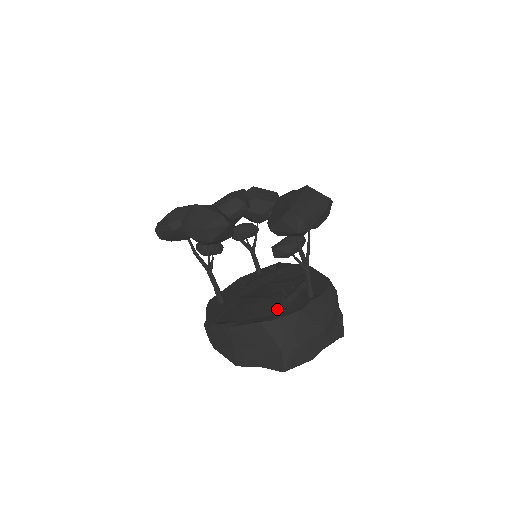
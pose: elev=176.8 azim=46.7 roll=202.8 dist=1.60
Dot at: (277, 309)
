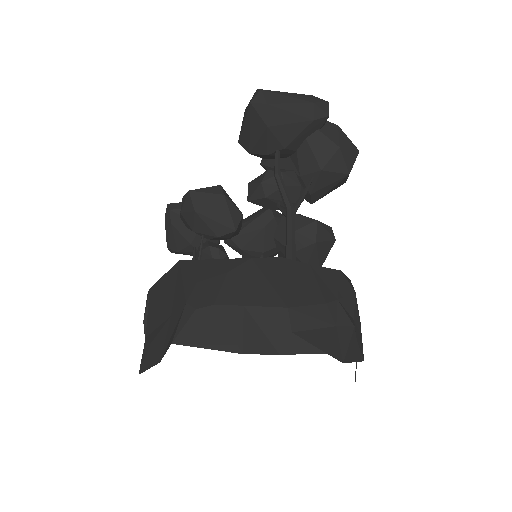
Dot at: occluded
